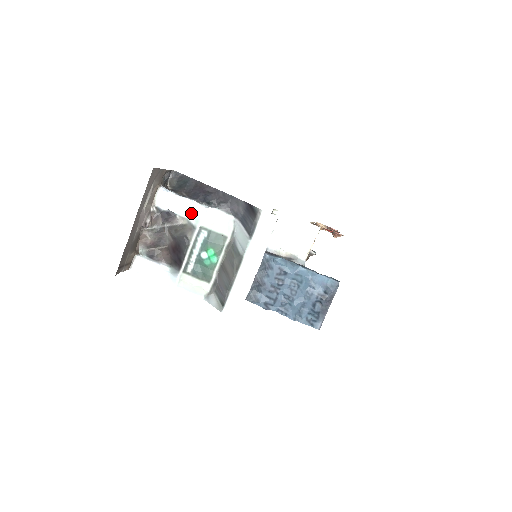
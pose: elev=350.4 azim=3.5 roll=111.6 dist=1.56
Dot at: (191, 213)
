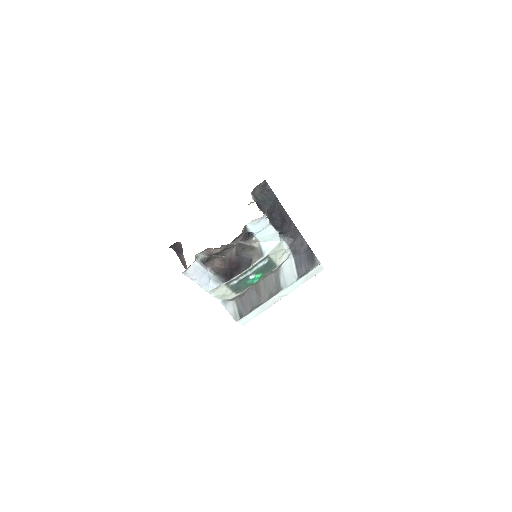
Dot at: (267, 240)
